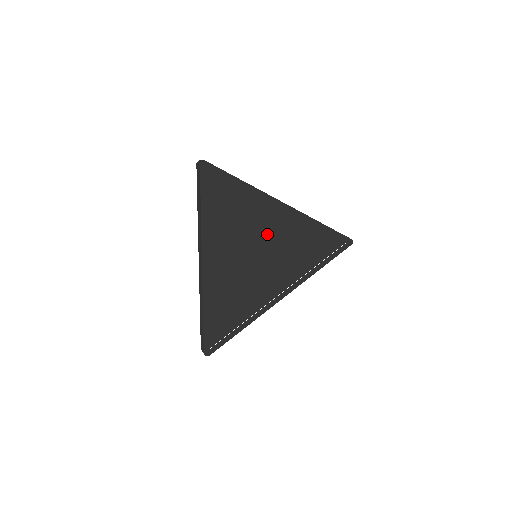
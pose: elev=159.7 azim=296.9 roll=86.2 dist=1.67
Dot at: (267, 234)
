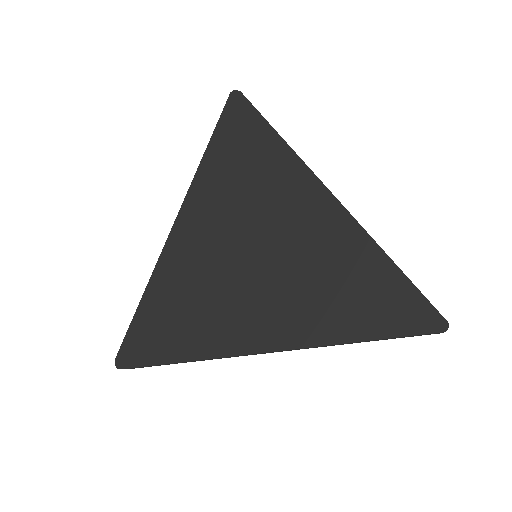
Dot at: (287, 232)
